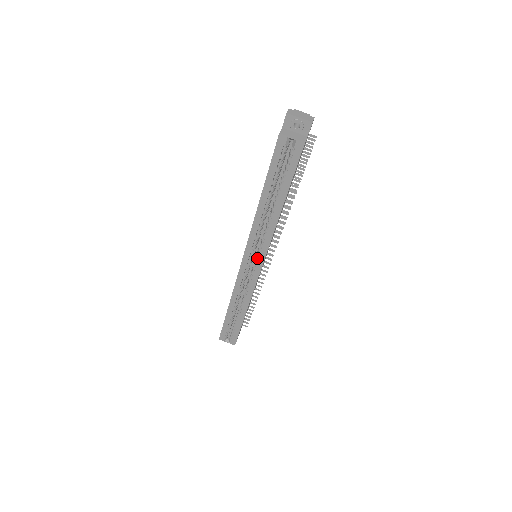
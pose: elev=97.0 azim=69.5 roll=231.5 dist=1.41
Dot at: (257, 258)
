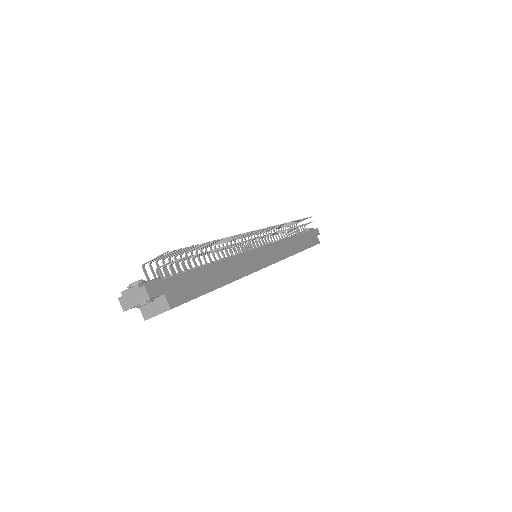
Dot at: occluded
